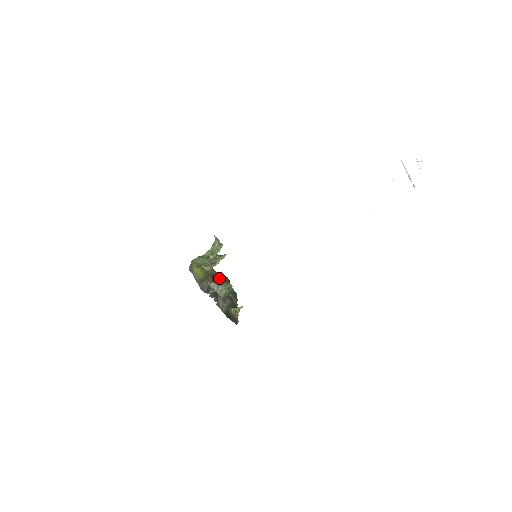
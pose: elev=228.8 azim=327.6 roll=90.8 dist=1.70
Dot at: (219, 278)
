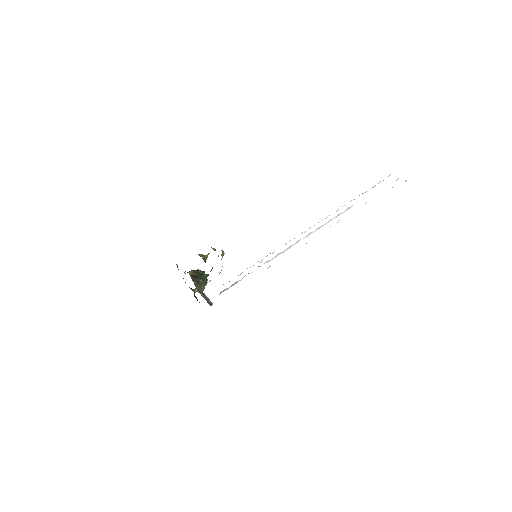
Dot at: (201, 277)
